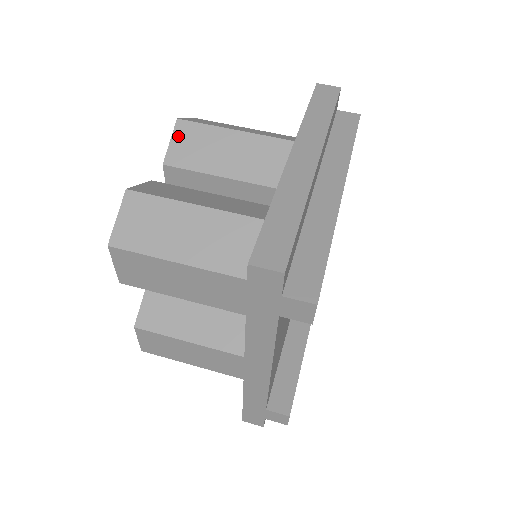
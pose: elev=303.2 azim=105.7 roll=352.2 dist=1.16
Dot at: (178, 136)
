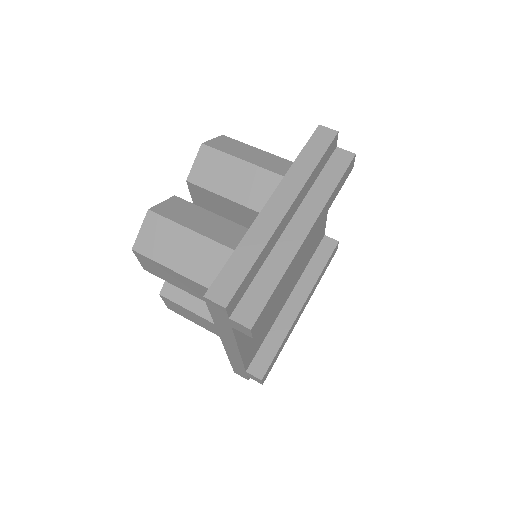
Dot at: (200, 159)
